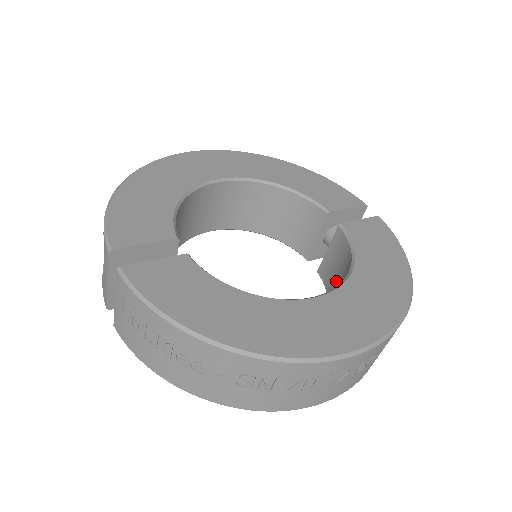
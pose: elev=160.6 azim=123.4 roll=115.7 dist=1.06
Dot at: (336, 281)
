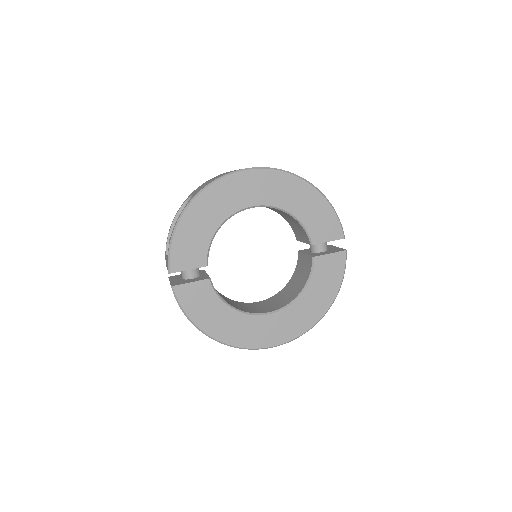
Dot at: (298, 277)
